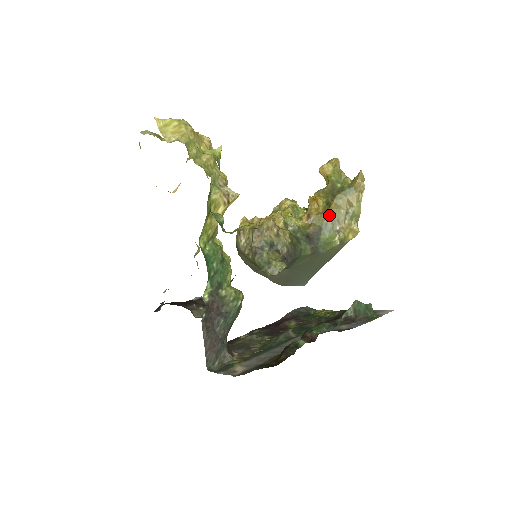
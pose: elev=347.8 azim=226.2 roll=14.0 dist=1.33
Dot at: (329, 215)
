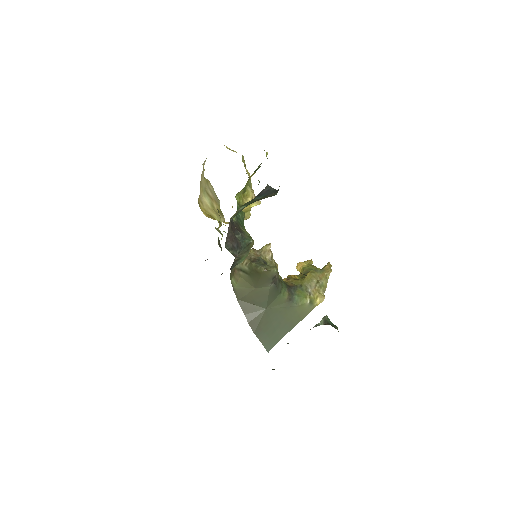
Dot at: (304, 281)
